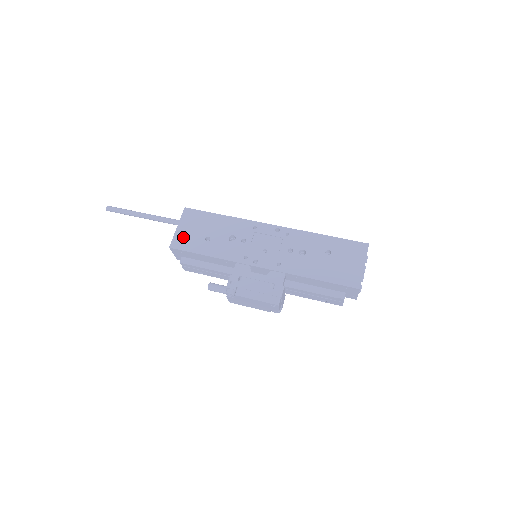
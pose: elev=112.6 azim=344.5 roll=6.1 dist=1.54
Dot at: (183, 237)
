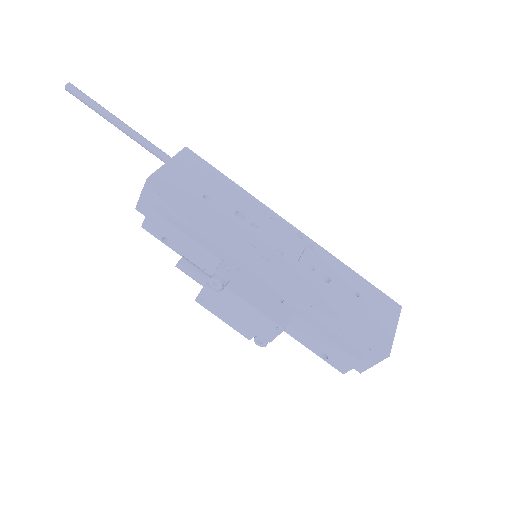
Dot at: (172, 177)
